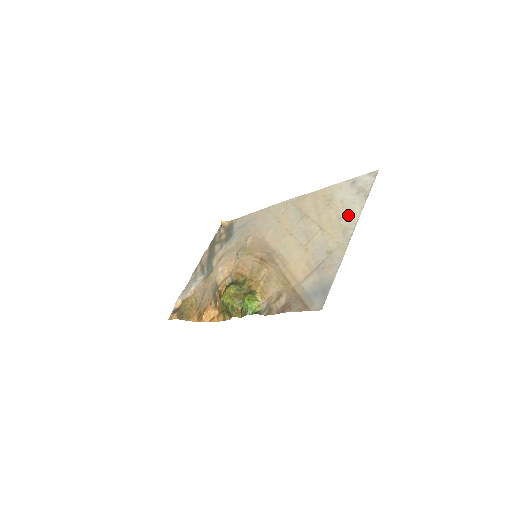
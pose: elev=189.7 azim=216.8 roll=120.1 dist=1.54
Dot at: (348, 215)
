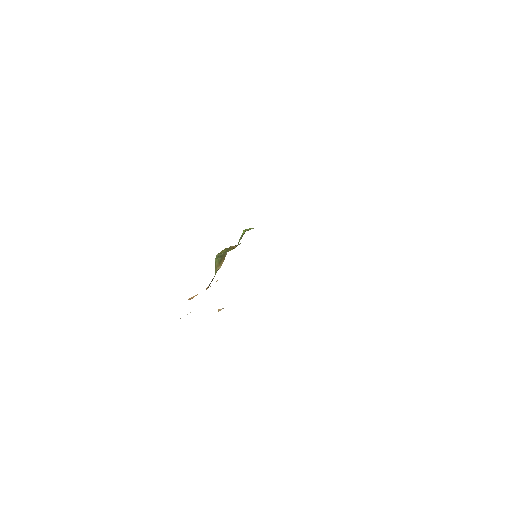
Dot at: occluded
